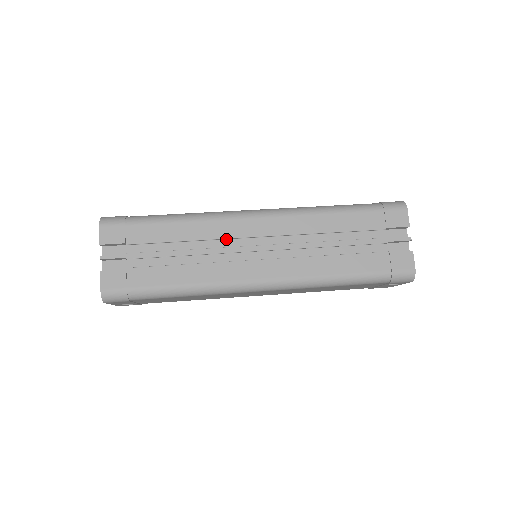
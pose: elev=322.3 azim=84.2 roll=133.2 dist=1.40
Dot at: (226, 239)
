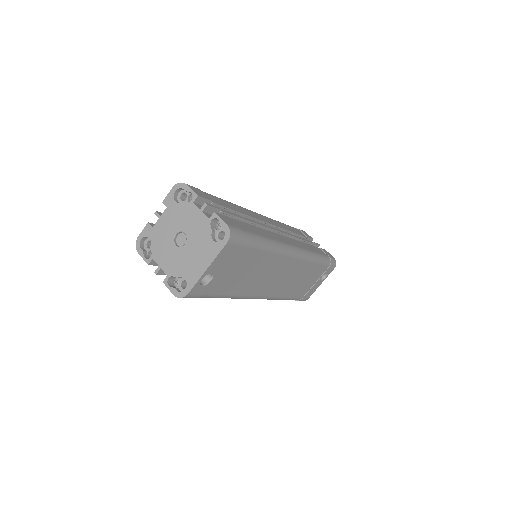
Dot at: occluded
